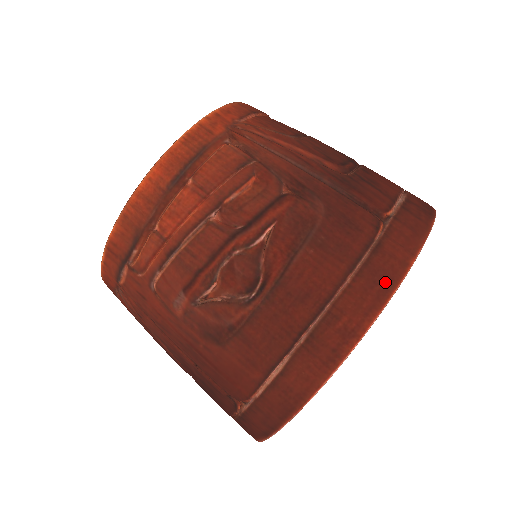
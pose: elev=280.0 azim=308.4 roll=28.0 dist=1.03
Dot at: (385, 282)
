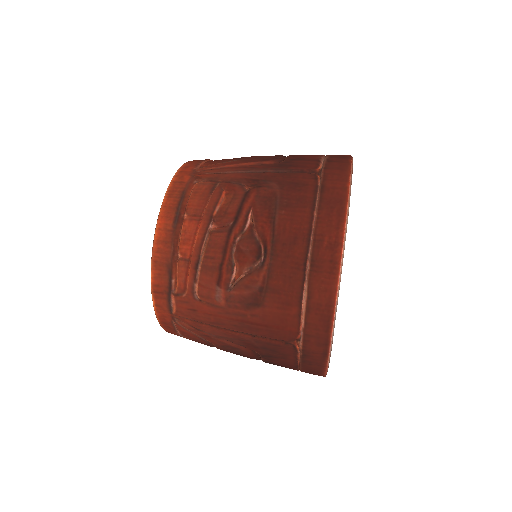
Dot at: (338, 204)
